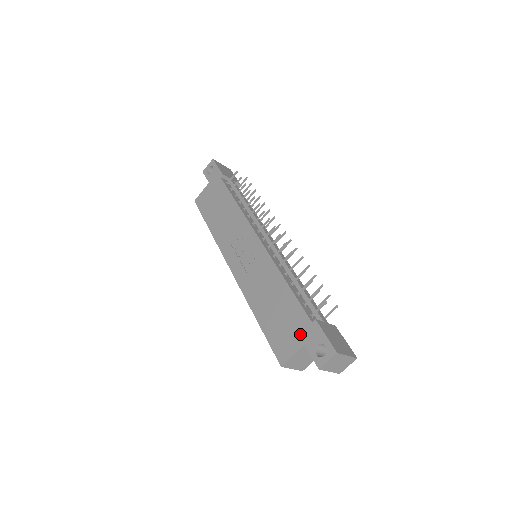
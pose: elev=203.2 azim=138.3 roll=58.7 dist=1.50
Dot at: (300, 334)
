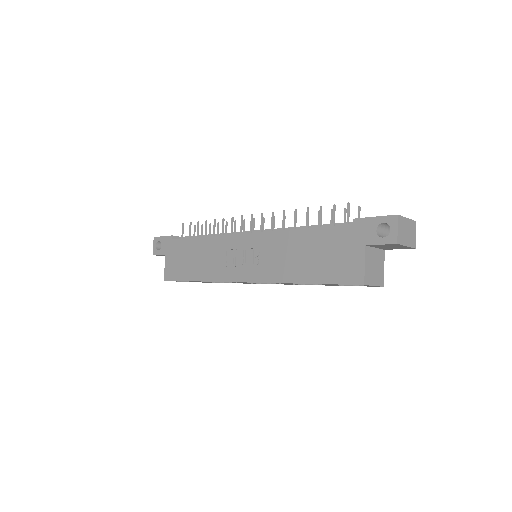
Dot at: (353, 243)
